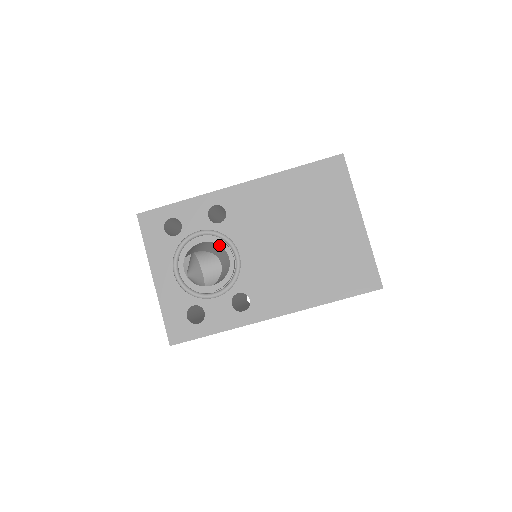
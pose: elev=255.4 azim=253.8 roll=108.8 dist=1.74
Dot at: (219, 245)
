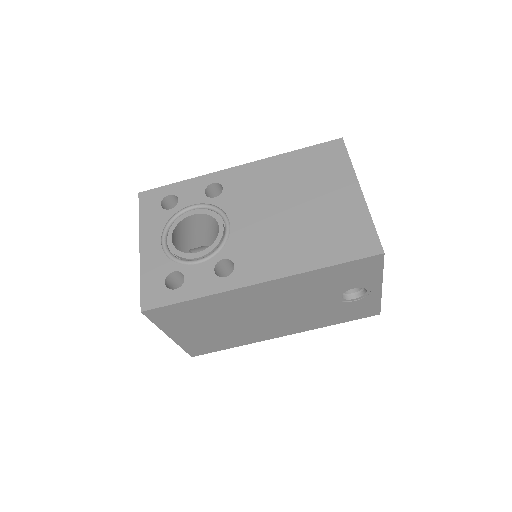
Dot at: (211, 216)
